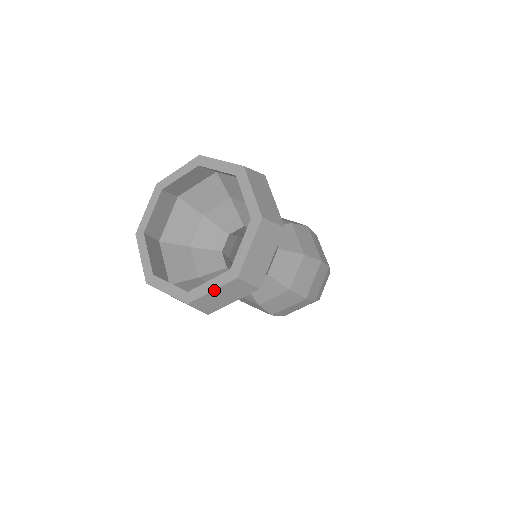
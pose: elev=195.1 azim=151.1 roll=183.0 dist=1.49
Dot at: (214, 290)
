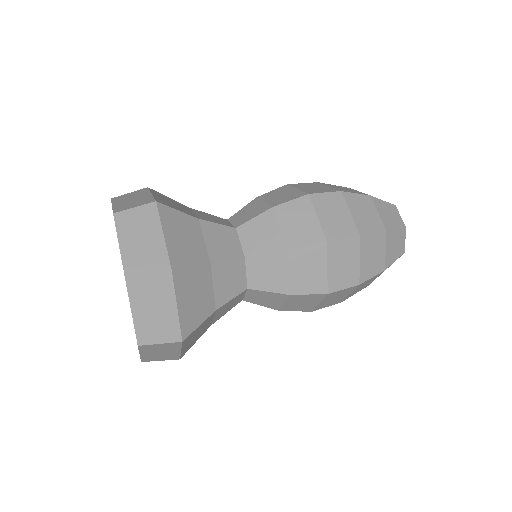
Dot at: (140, 353)
